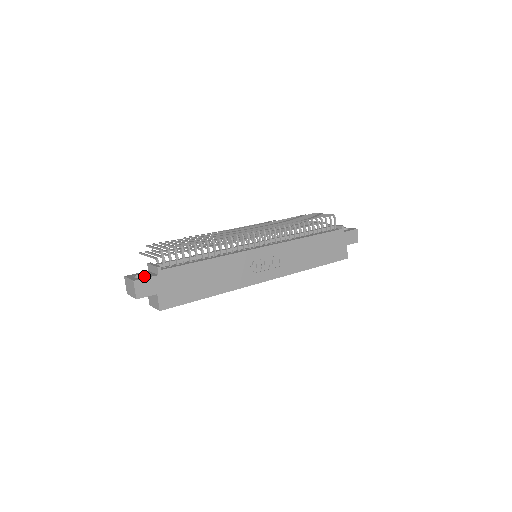
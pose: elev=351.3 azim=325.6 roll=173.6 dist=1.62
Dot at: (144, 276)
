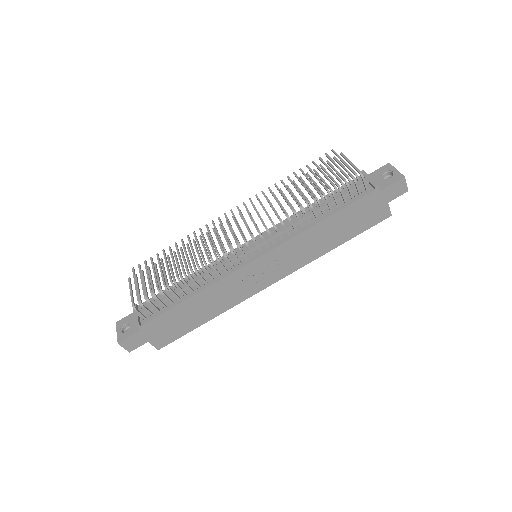
Dot at: (129, 331)
